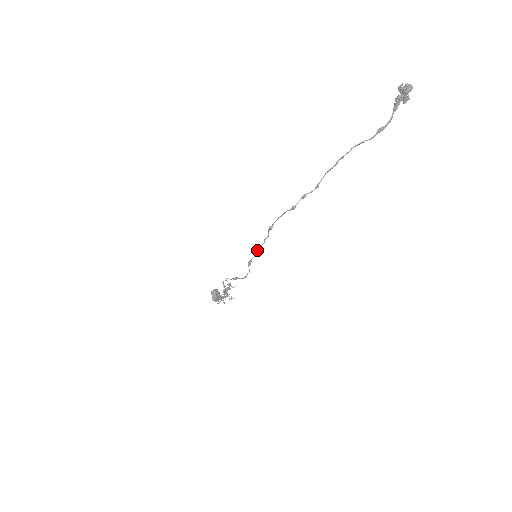
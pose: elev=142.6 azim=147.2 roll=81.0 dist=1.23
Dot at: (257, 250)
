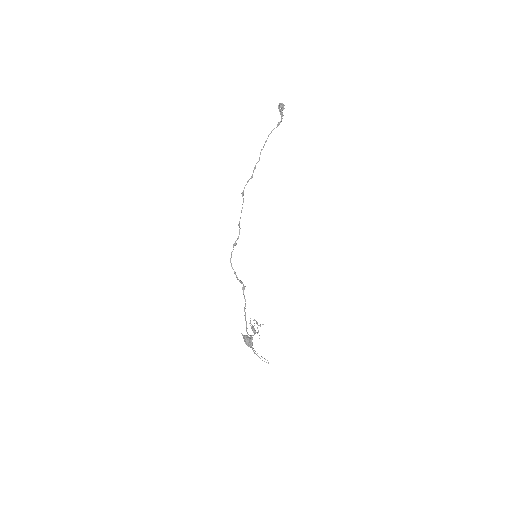
Dot at: occluded
